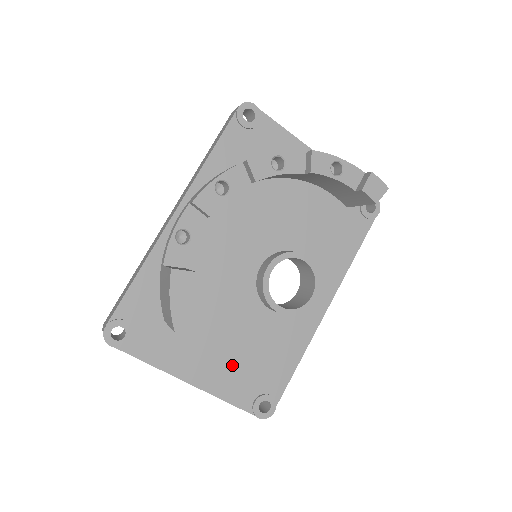
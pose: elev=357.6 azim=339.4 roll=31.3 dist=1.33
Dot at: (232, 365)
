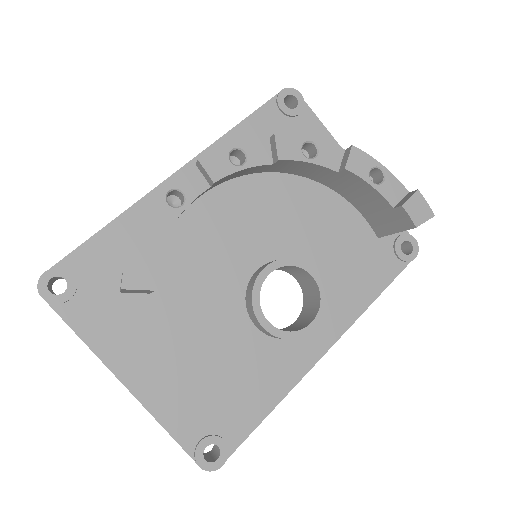
Dot at: (186, 380)
